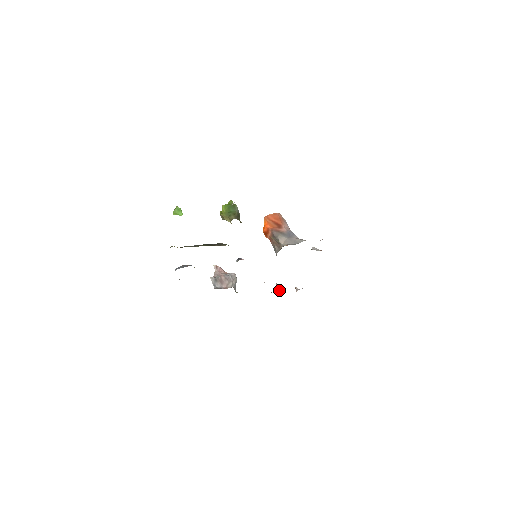
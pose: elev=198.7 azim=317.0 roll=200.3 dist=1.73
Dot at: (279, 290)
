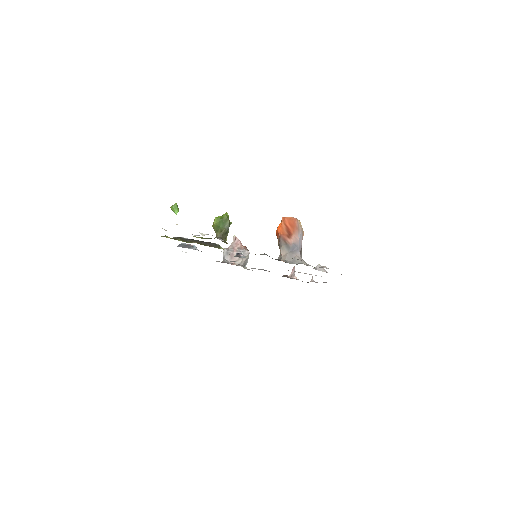
Dot at: (293, 275)
